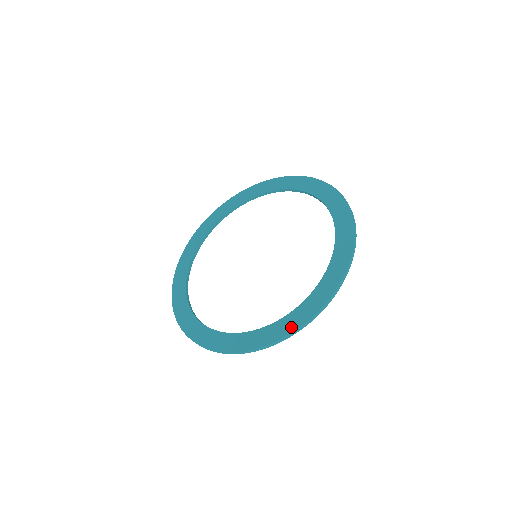
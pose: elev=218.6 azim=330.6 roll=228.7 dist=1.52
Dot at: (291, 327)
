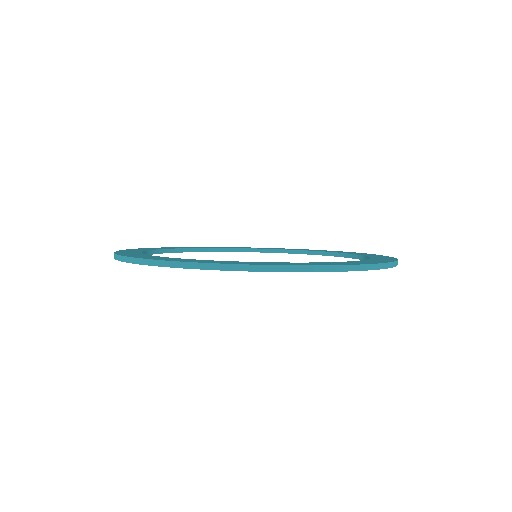
Dot at: (250, 263)
